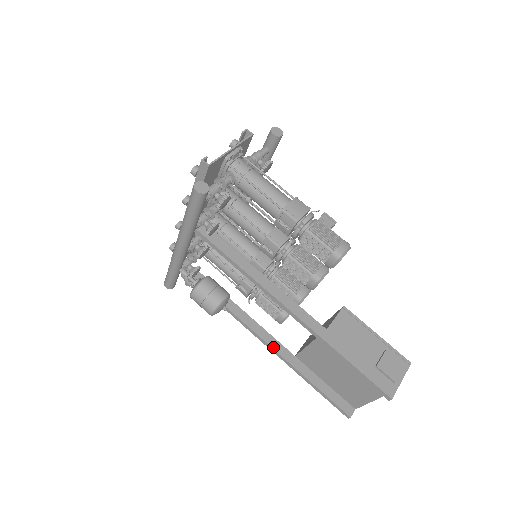
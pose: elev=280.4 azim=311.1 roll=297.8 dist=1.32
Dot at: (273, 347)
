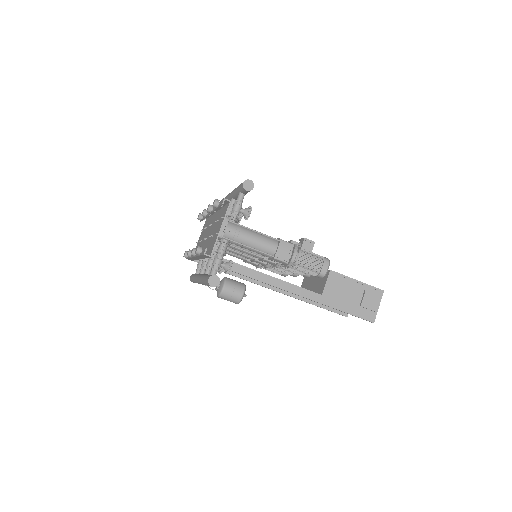
Dot at: (284, 293)
